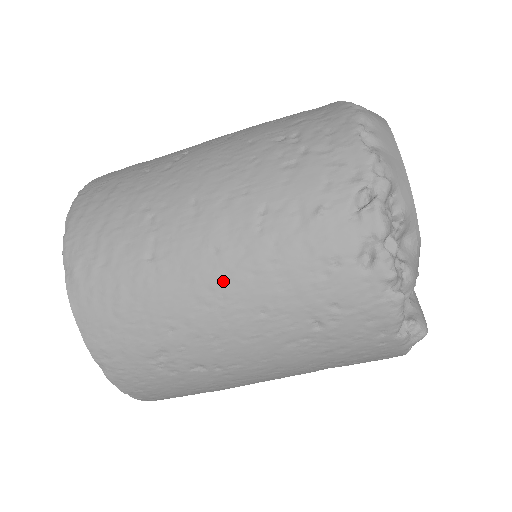
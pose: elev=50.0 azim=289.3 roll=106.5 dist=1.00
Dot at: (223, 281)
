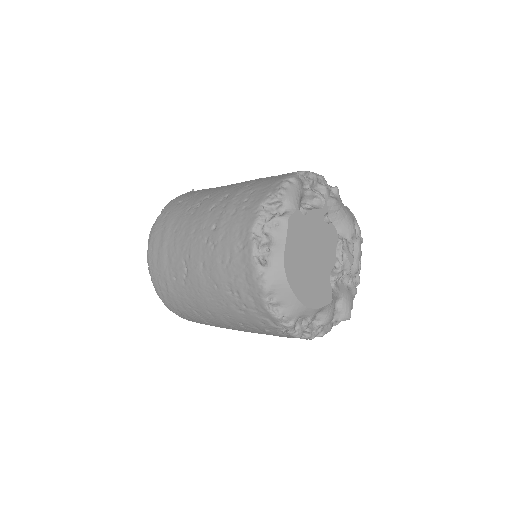
Dot at: occluded
